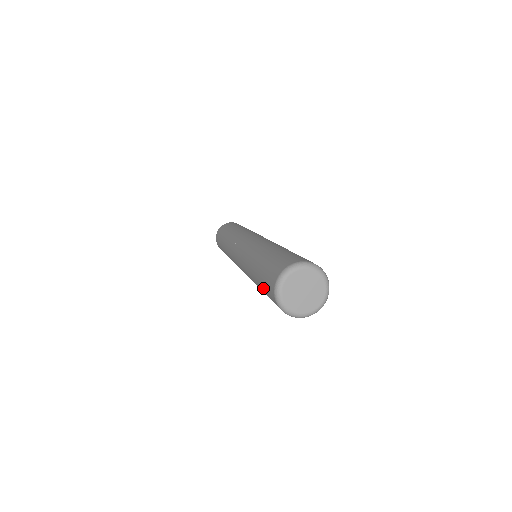
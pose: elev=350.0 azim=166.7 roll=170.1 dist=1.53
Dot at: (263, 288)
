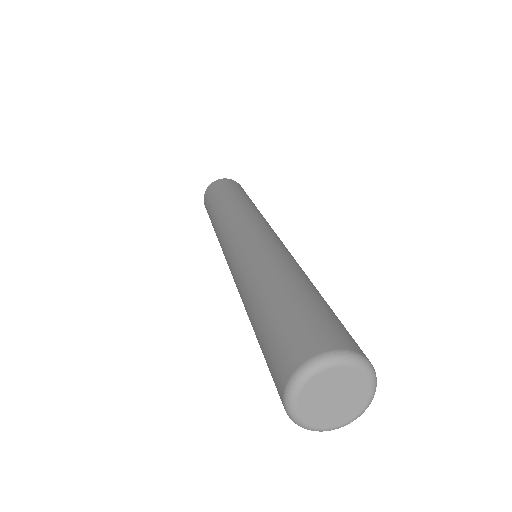
Dot at: (263, 349)
